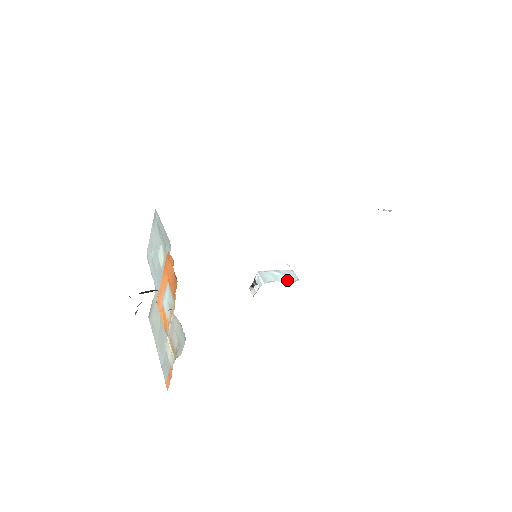
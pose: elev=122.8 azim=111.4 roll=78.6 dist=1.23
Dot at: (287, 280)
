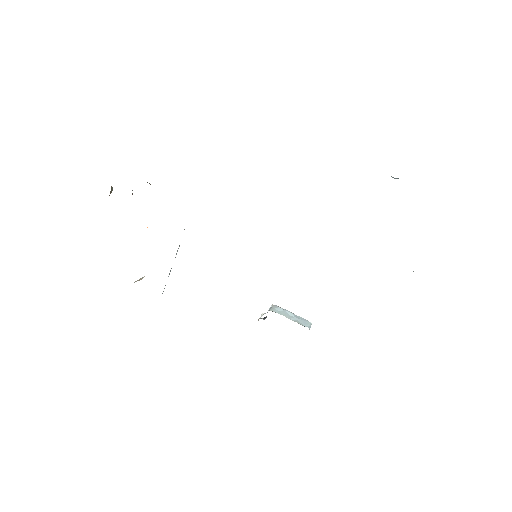
Dot at: (296, 321)
